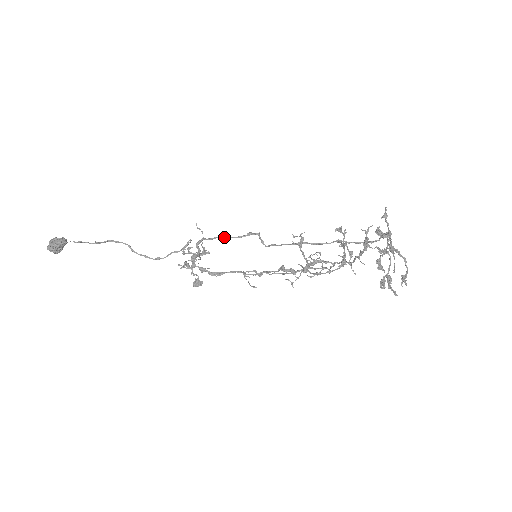
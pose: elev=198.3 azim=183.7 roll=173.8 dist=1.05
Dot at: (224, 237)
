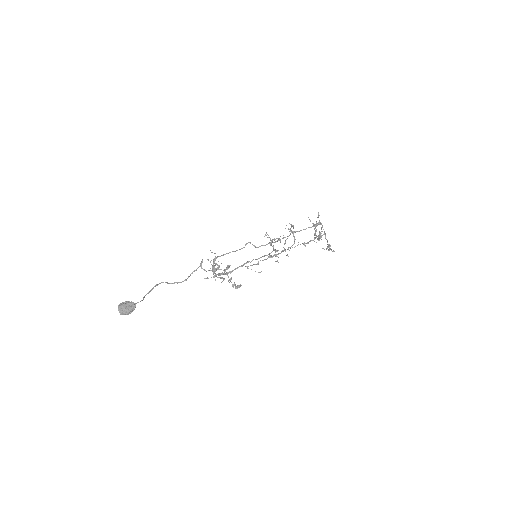
Dot at: occluded
